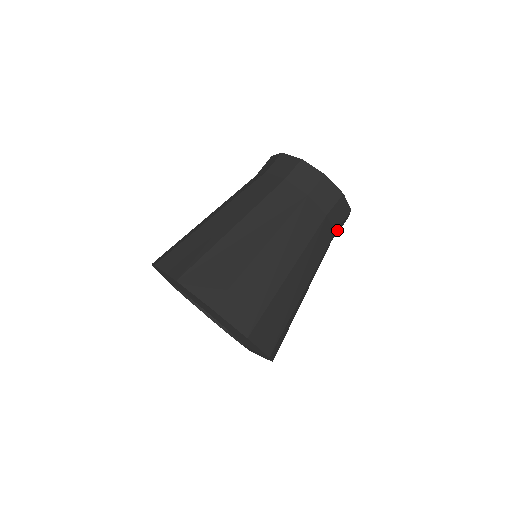
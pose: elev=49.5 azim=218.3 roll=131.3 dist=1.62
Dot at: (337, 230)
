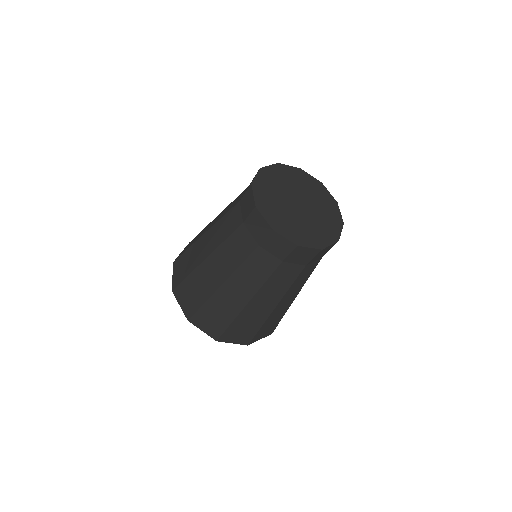
Dot at: occluded
